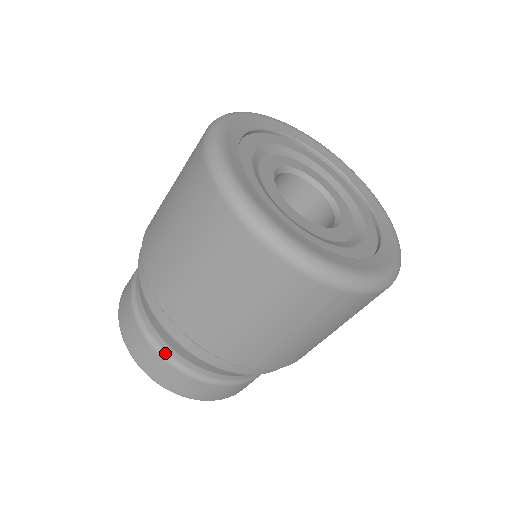
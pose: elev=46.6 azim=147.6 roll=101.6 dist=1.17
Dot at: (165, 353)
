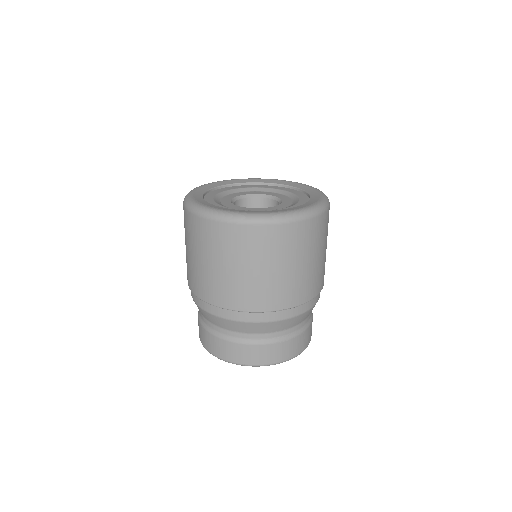
Dot at: (277, 339)
